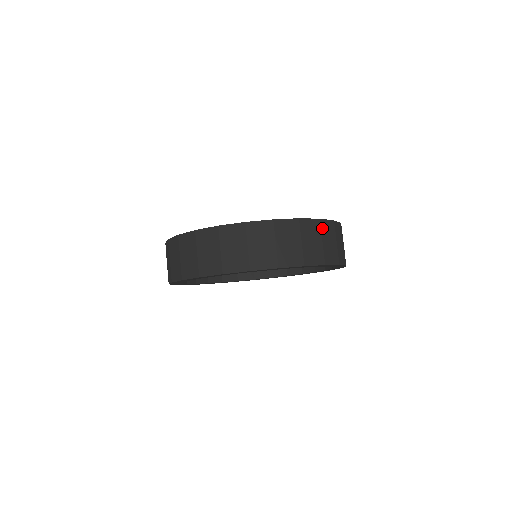
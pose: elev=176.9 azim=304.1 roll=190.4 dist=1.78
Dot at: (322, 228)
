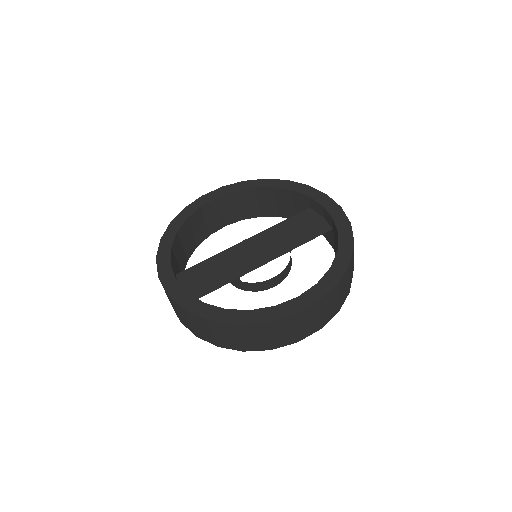
Dot at: (321, 304)
